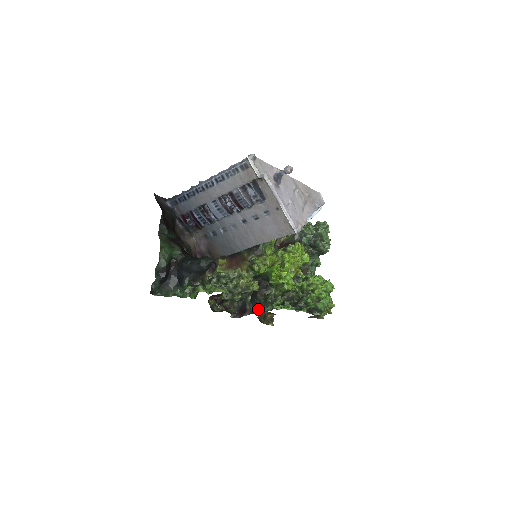
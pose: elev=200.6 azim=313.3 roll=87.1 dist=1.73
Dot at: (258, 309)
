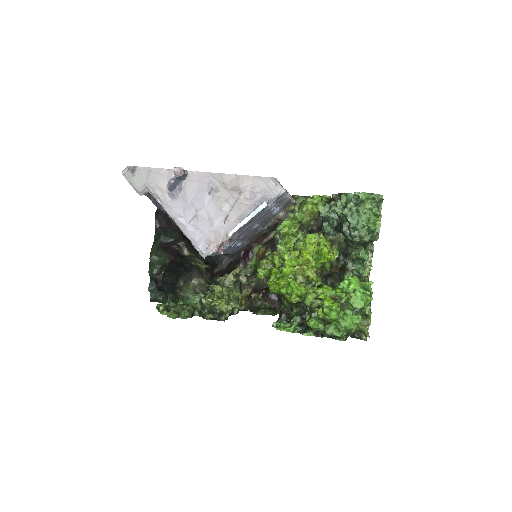
Dot at: occluded
